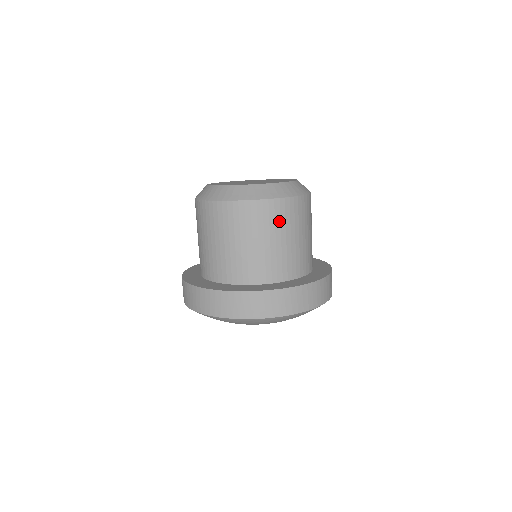
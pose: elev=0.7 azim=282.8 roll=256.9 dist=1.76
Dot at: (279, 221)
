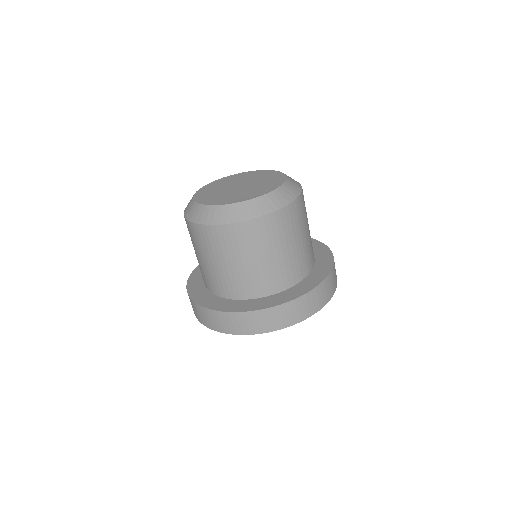
Dot at: (249, 243)
